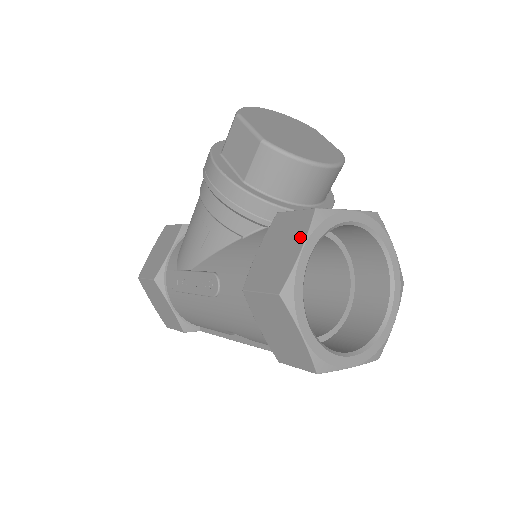
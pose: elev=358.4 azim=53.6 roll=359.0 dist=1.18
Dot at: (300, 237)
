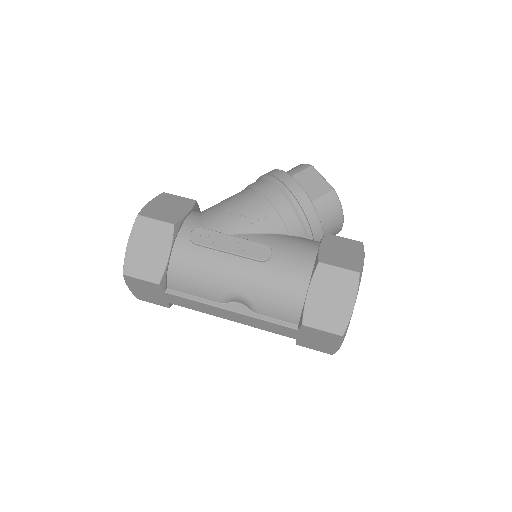
Dot at: (359, 251)
